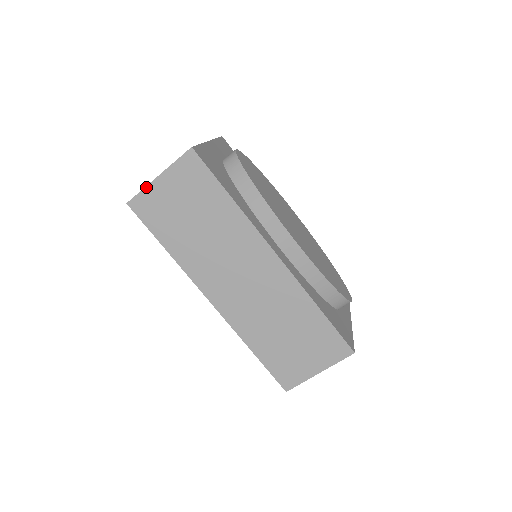
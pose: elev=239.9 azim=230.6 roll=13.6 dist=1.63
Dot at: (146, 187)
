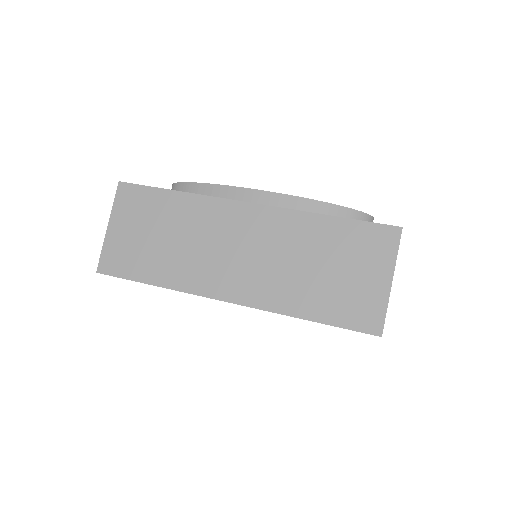
Dot at: (104, 244)
